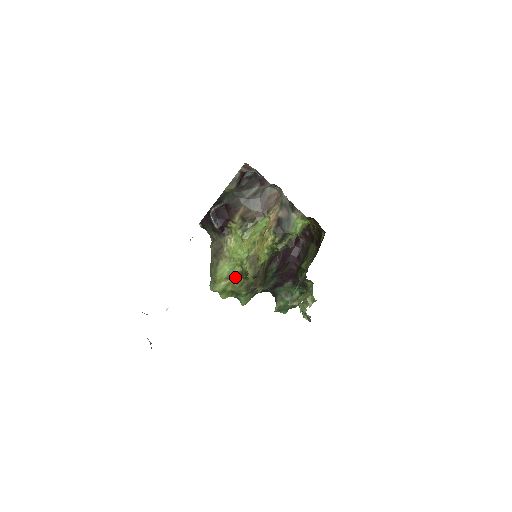
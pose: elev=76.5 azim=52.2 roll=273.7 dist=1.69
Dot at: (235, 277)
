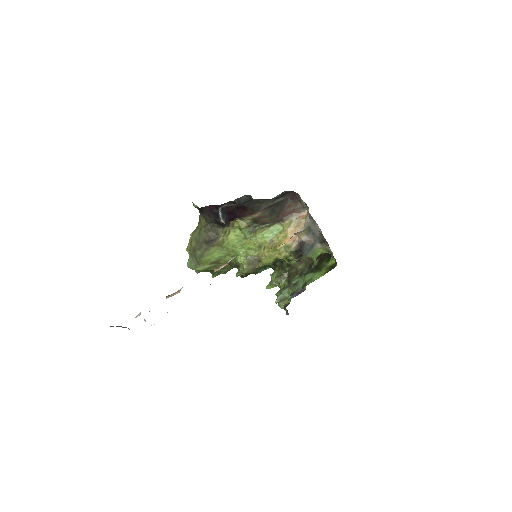
Dot at: (222, 263)
